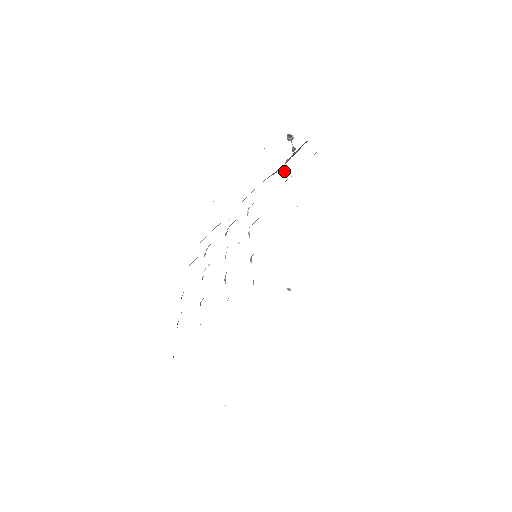
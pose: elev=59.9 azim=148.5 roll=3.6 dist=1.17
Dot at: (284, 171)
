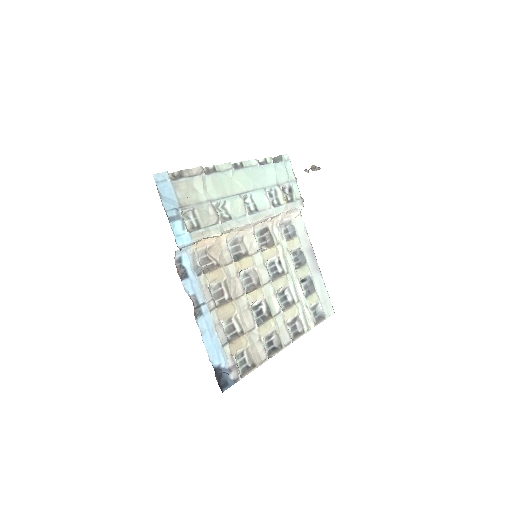
Dot at: occluded
